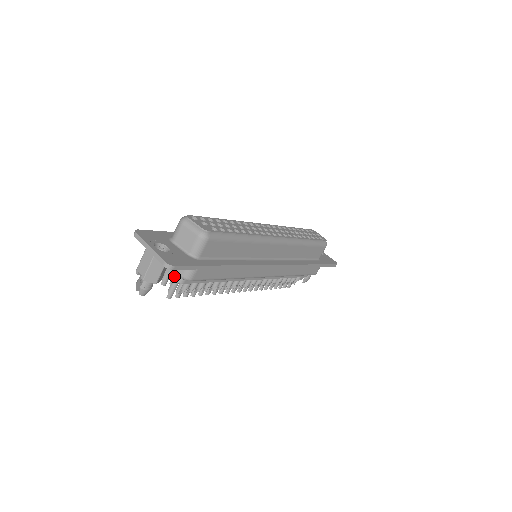
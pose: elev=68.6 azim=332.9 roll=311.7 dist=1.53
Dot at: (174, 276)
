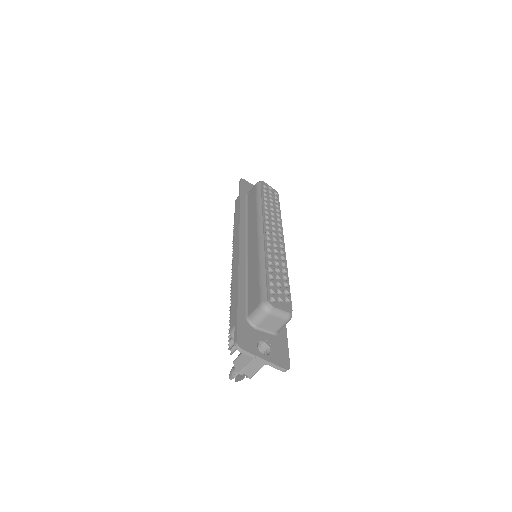
Dot at: occluded
